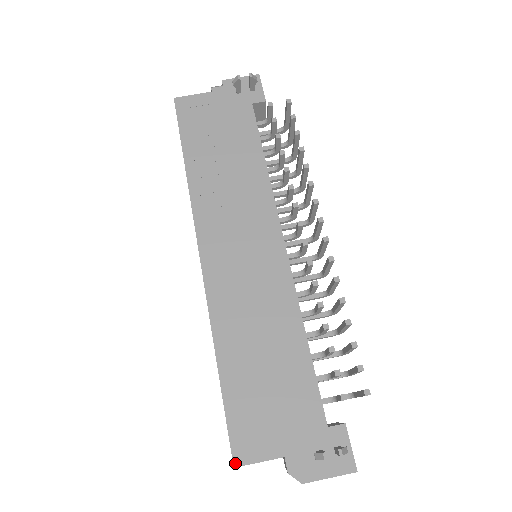
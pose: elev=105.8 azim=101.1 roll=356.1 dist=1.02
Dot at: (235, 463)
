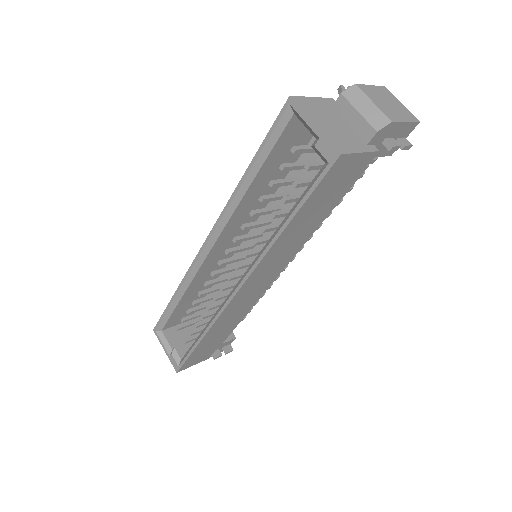
Dot at: (289, 99)
